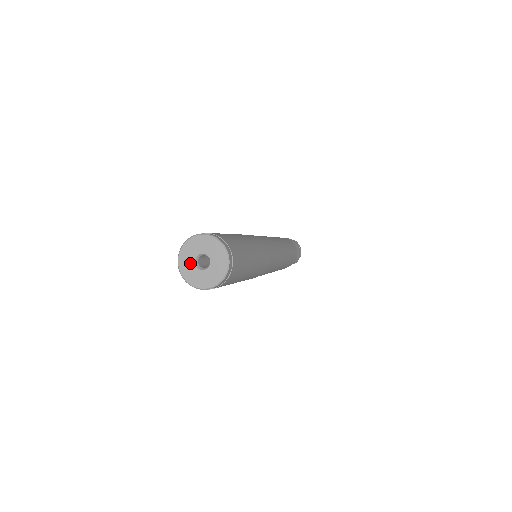
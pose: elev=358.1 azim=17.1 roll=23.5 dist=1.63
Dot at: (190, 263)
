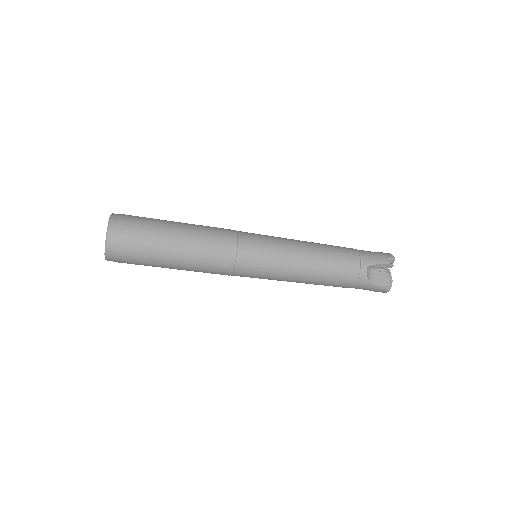
Dot at: occluded
